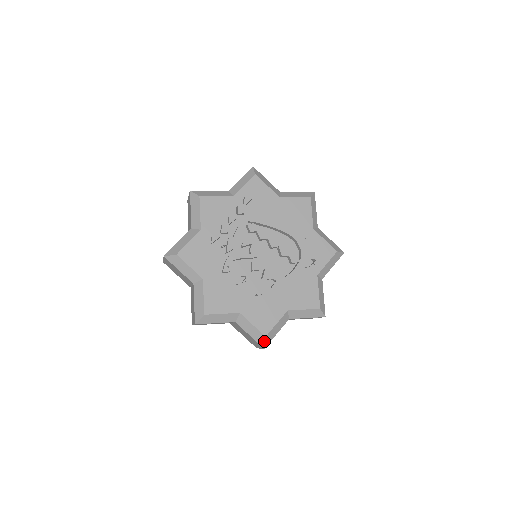
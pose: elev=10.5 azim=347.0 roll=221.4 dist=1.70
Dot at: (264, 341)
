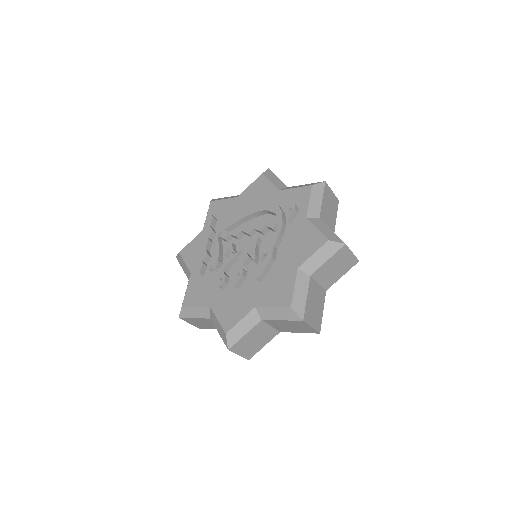
Dot at: (295, 313)
